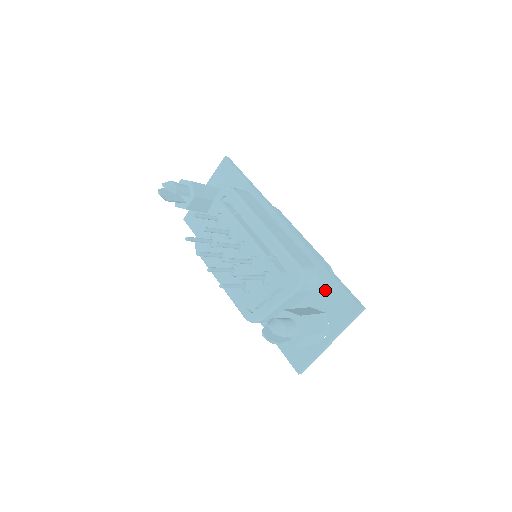
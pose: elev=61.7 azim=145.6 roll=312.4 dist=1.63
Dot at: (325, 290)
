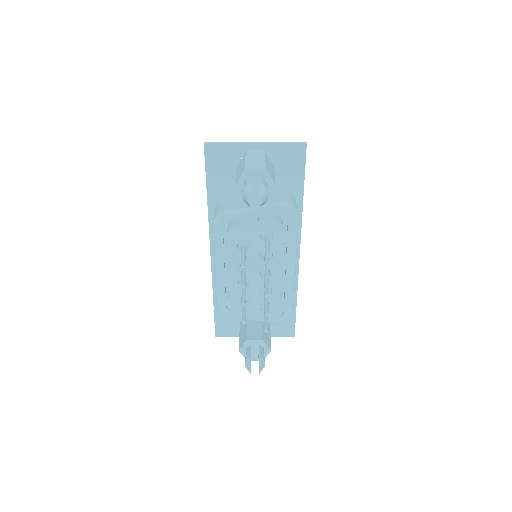
Dot at: occluded
